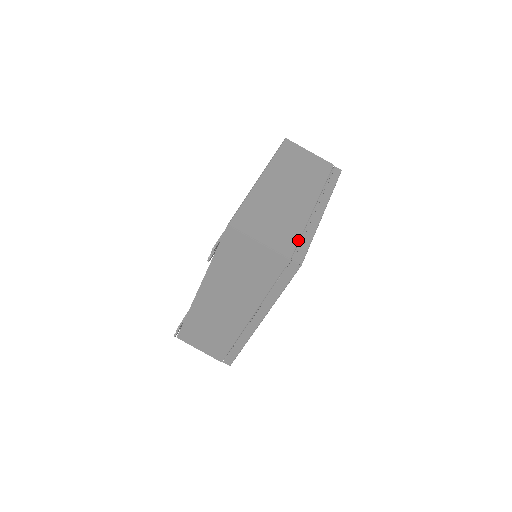
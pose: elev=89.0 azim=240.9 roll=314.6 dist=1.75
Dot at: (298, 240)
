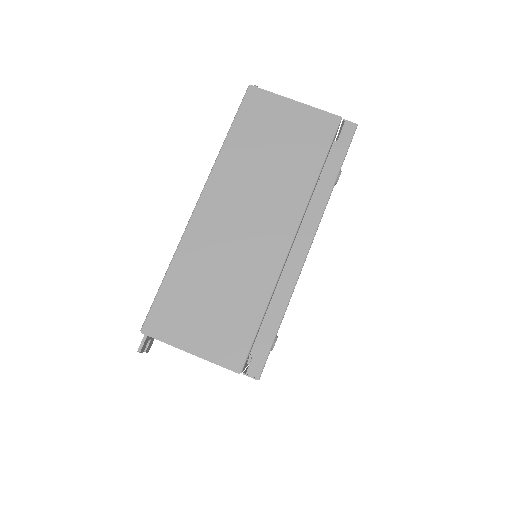
Dot at: (256, 329)
